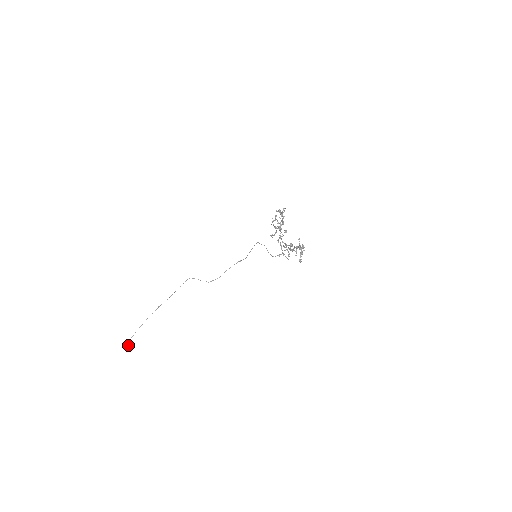
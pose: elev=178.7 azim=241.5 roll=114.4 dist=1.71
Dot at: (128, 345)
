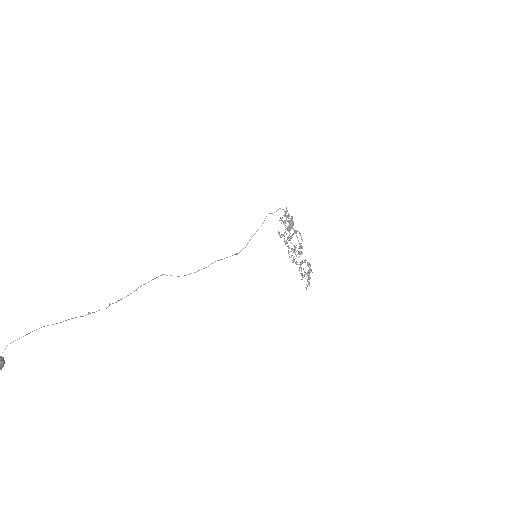
Dot at: out of frame
